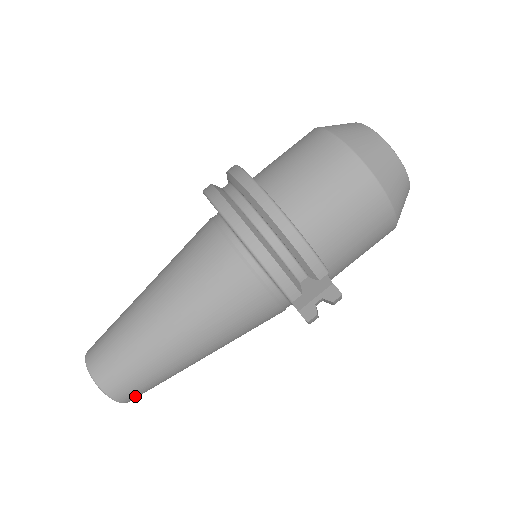
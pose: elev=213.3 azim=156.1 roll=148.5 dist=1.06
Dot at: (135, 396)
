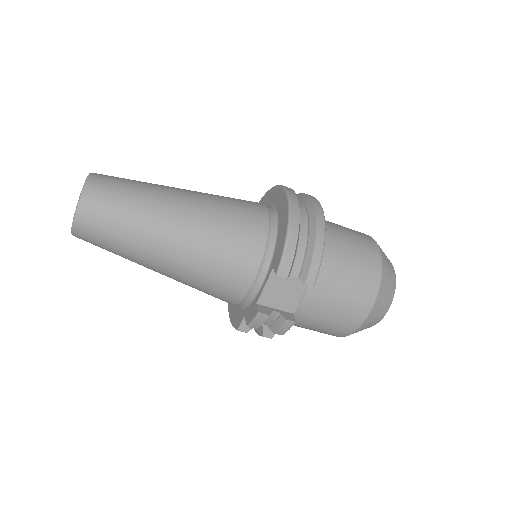
Dot at: (87, 229)
